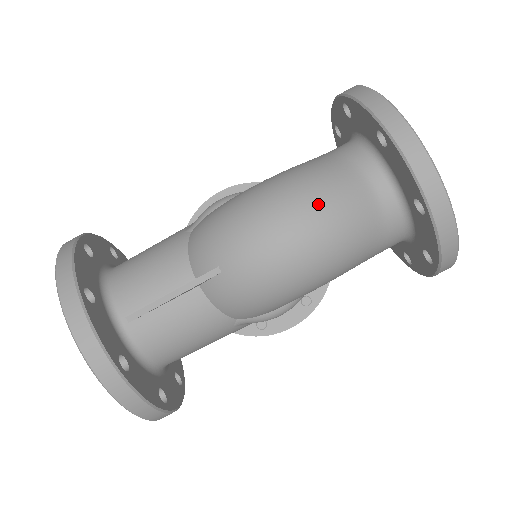
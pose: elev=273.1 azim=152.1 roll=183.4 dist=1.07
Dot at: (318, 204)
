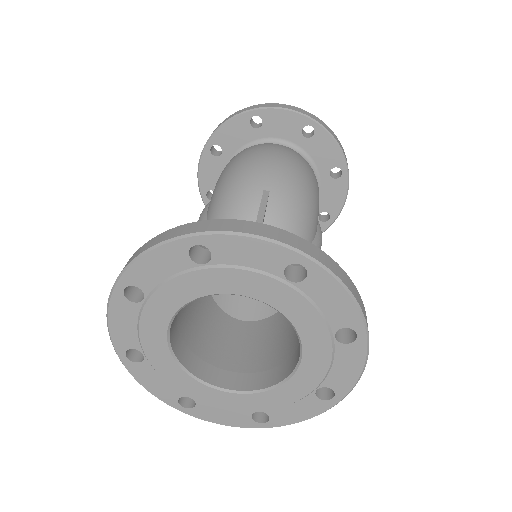
Dot at: (269, 143)
